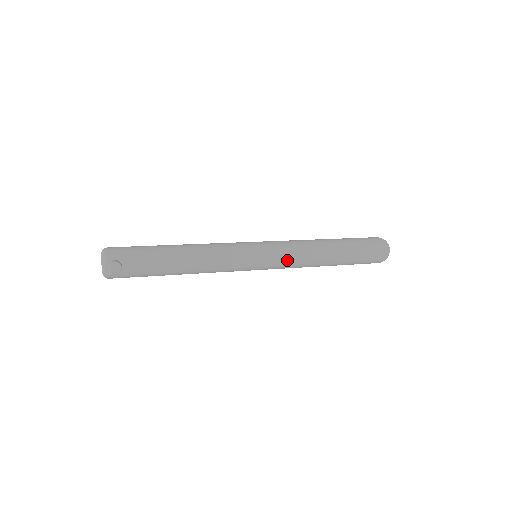
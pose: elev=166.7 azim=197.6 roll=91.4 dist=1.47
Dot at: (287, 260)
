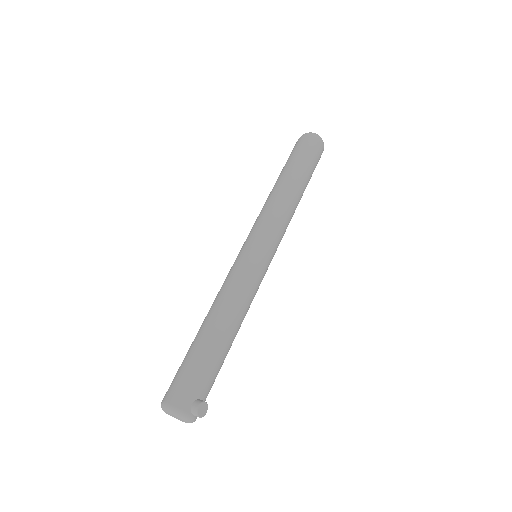
Dot at: (282, 233)
